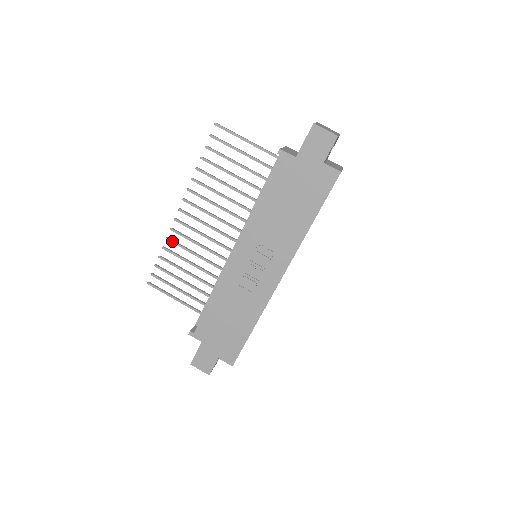
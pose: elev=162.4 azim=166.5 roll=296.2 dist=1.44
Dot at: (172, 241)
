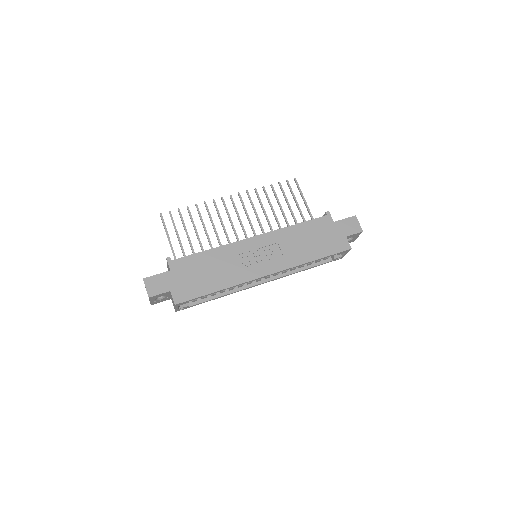
Dot at: (207, 206)
